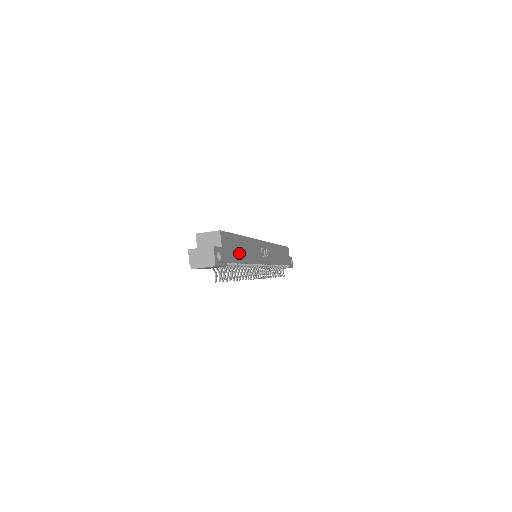
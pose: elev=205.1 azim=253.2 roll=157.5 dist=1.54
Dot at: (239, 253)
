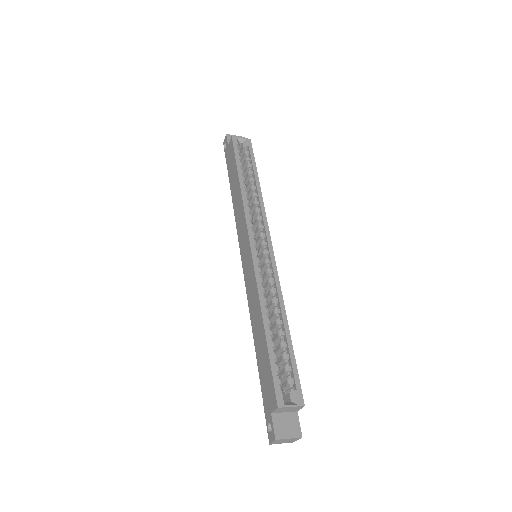
Dot at: occluded
